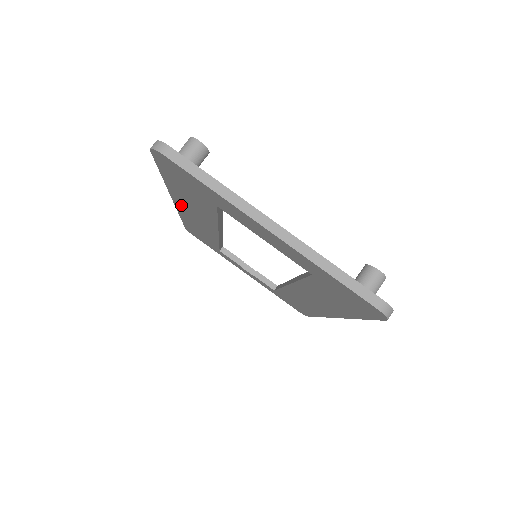
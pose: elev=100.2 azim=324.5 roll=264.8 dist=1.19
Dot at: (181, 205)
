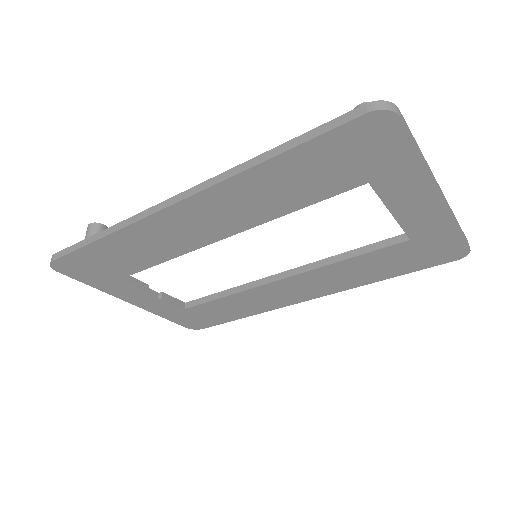
Dot at: (200, 205)
